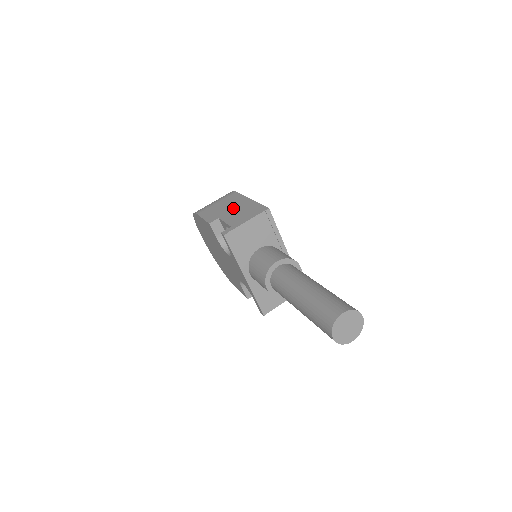
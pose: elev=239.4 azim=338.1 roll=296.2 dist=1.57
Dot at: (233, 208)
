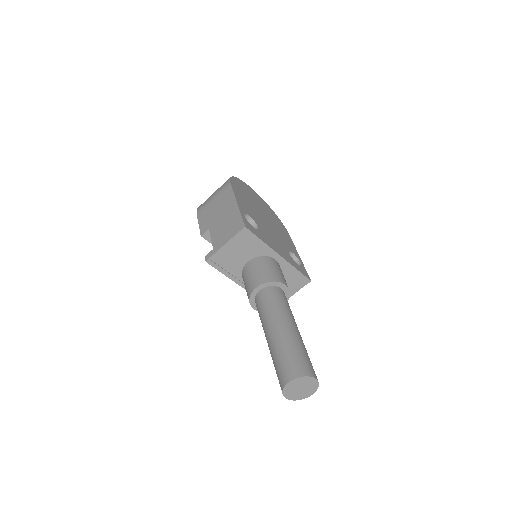
Dot at: (221, 215)
